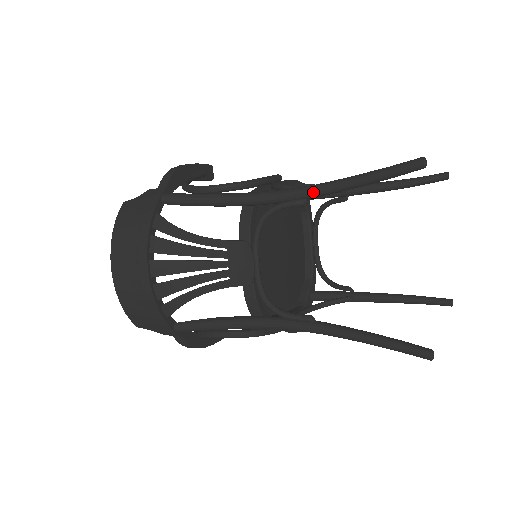
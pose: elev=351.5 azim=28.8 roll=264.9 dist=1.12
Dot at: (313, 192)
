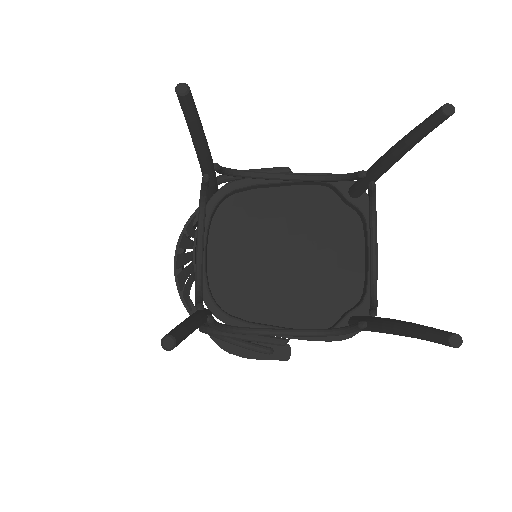
Dot at: (200, 164)
